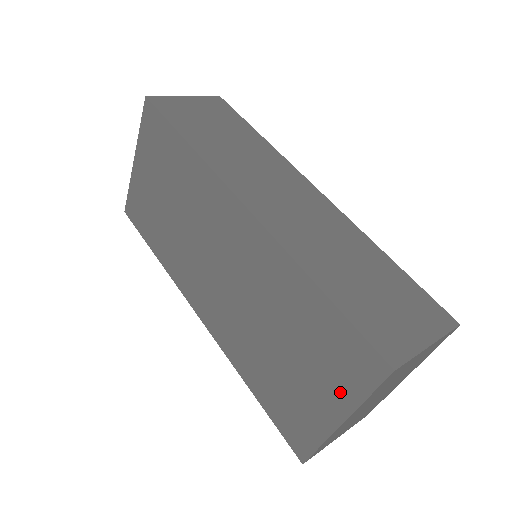
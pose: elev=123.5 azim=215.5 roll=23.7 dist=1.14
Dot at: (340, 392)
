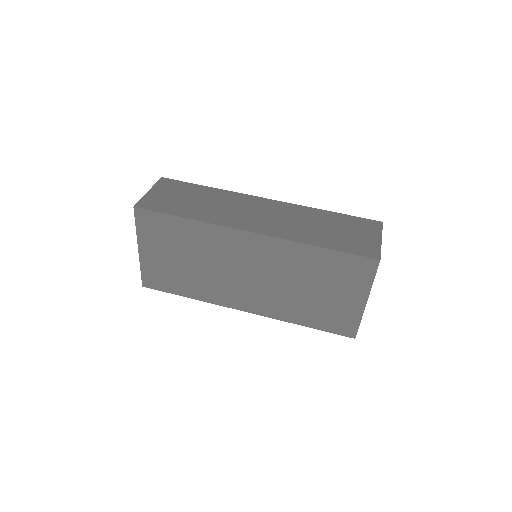
Dot at: (358, 288)
